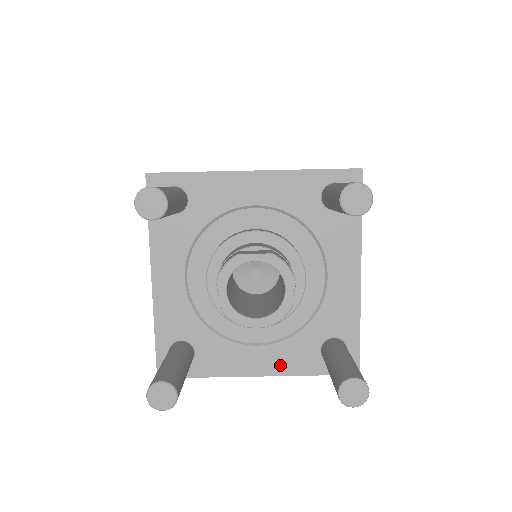
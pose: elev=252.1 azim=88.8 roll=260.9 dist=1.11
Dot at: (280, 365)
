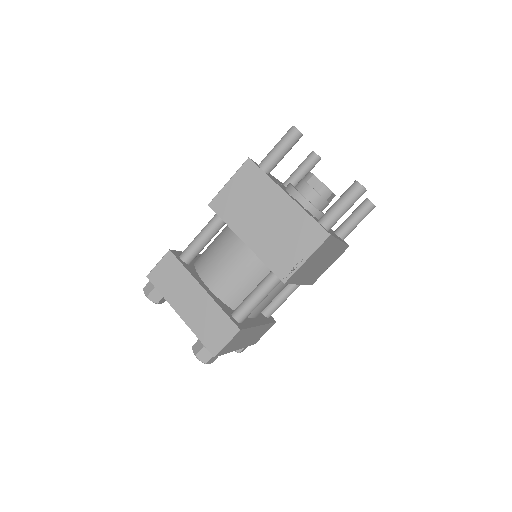
Dot at: (299, 204)
